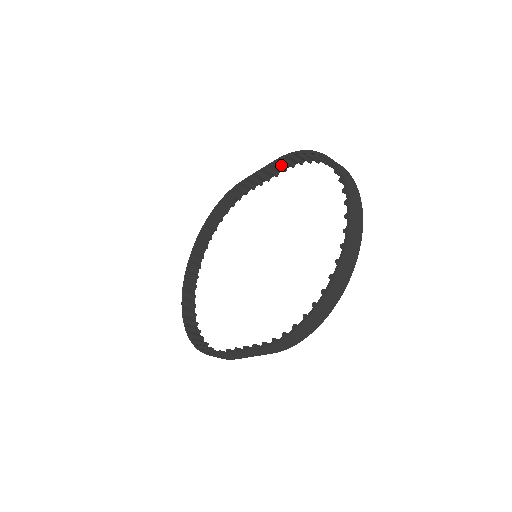
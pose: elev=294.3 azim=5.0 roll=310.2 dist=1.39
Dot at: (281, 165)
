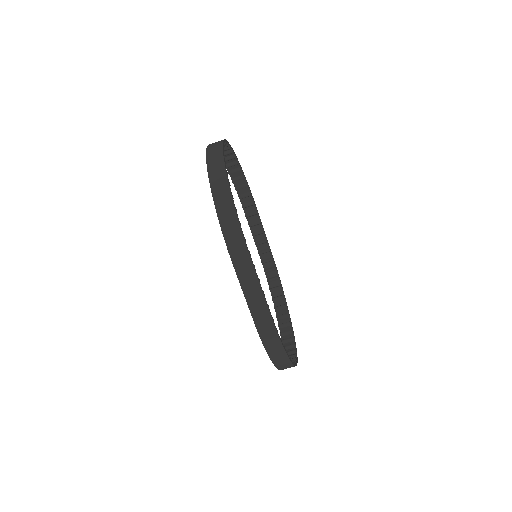
Dot at: (251, 212)
